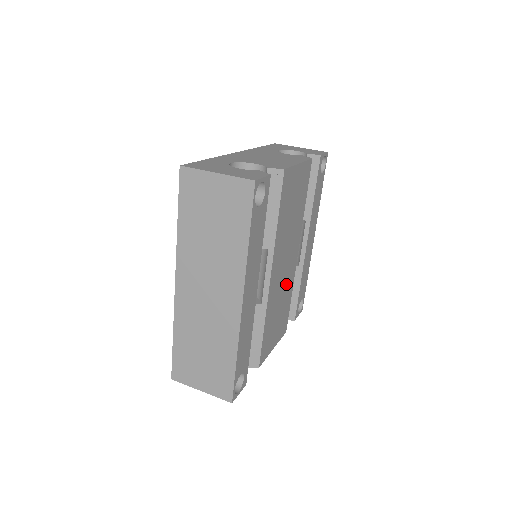
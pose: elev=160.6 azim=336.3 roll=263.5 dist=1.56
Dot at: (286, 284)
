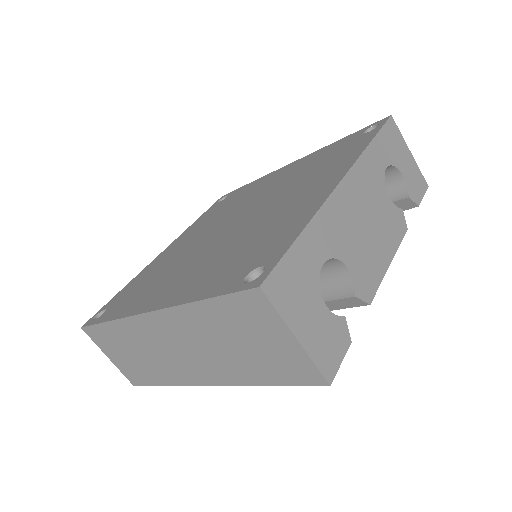
Dot at: occluded
